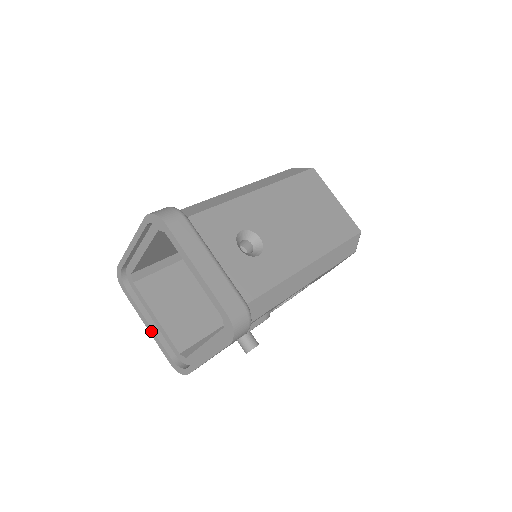
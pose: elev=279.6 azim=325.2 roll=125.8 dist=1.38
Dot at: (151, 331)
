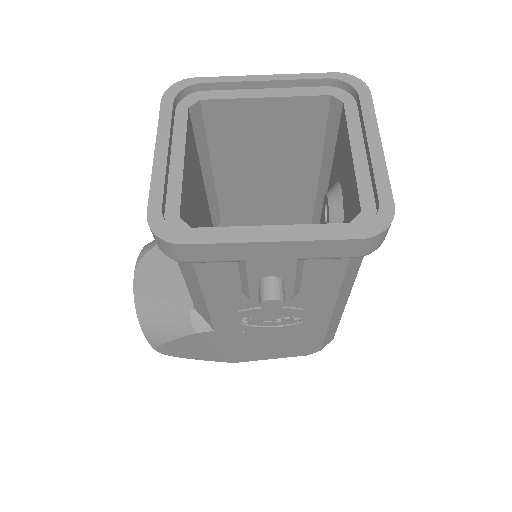
Dot at: (161, 161)
